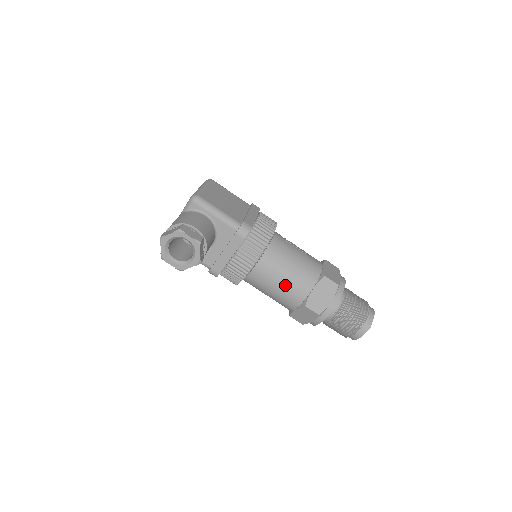
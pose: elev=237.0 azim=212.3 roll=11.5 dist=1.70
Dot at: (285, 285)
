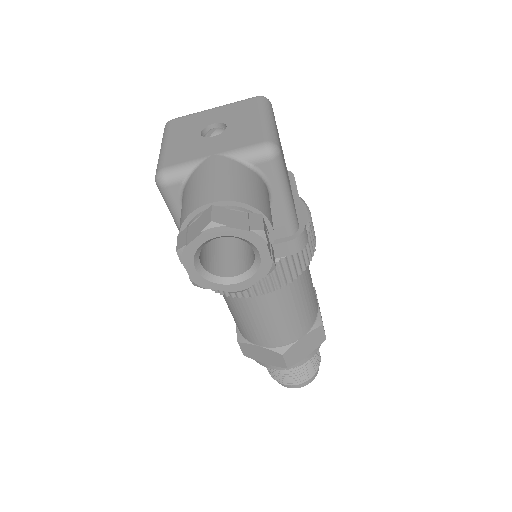
Dot at: (279, 322)
